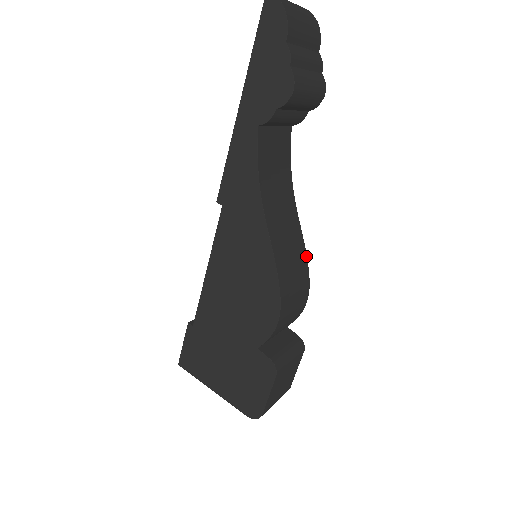
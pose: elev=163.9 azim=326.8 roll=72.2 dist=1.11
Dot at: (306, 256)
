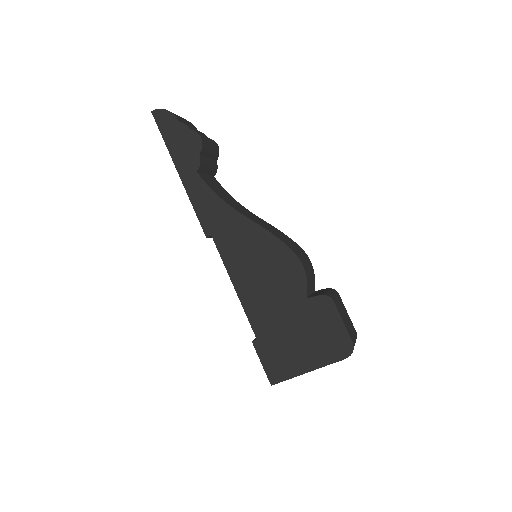
Dot at: (284, 234)
